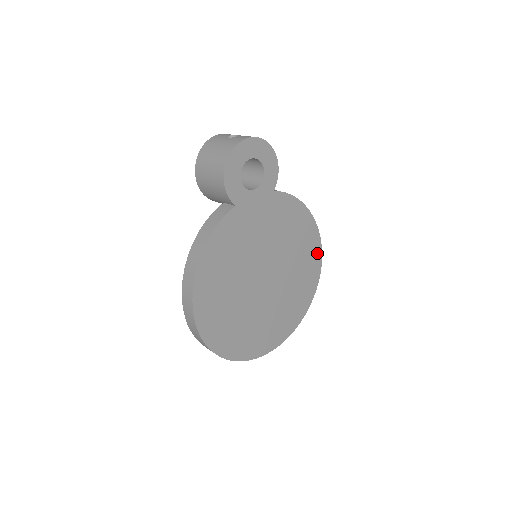
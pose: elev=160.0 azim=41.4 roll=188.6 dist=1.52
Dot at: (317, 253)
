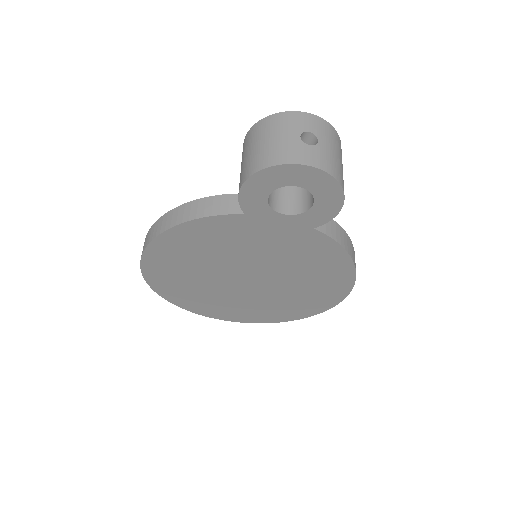
Dot at: (336, 297)
